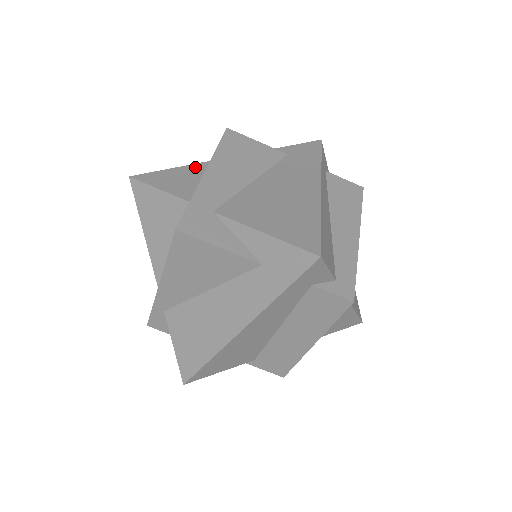
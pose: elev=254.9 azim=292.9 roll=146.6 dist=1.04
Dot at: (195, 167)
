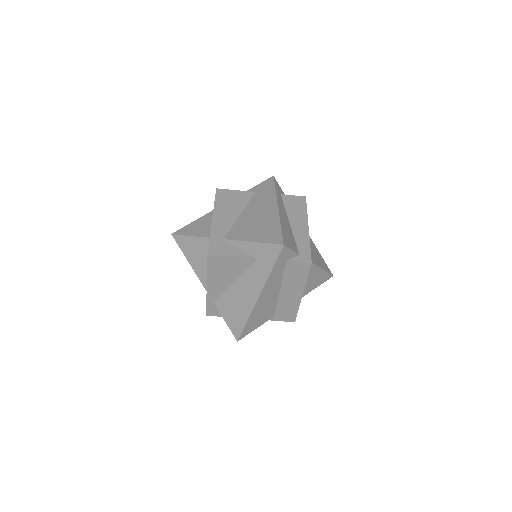
Dot at: (206, 217)
